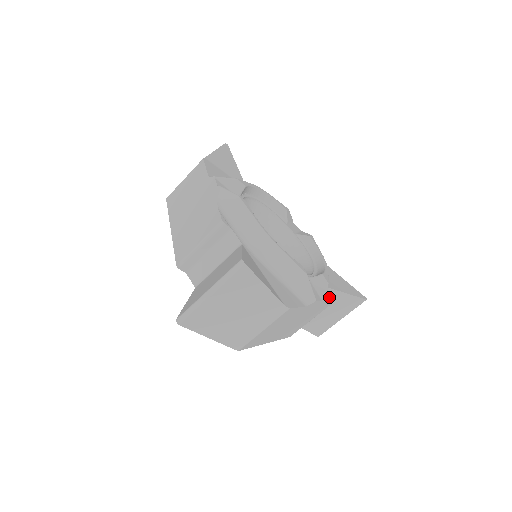
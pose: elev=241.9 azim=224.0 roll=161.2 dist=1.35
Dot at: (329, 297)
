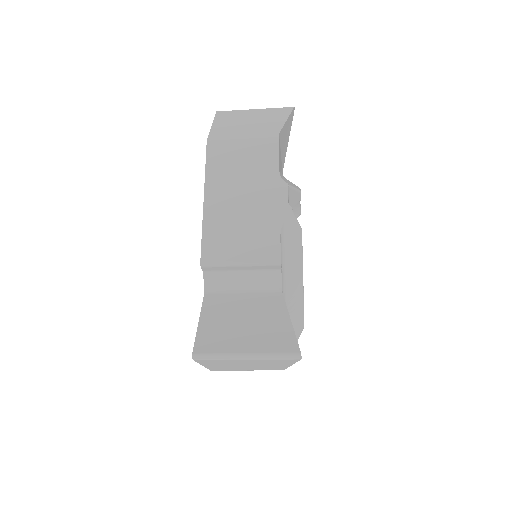
Dot at: occluded
